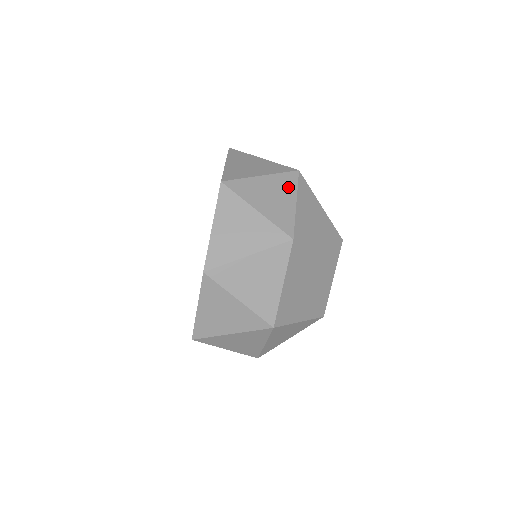
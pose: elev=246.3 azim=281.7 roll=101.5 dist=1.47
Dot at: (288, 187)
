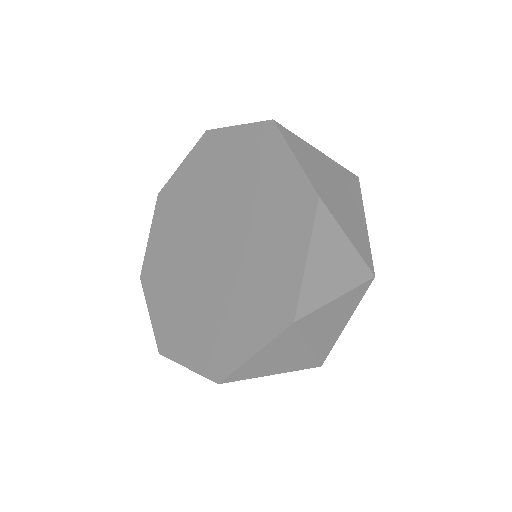
Dot at: (358, 202)
